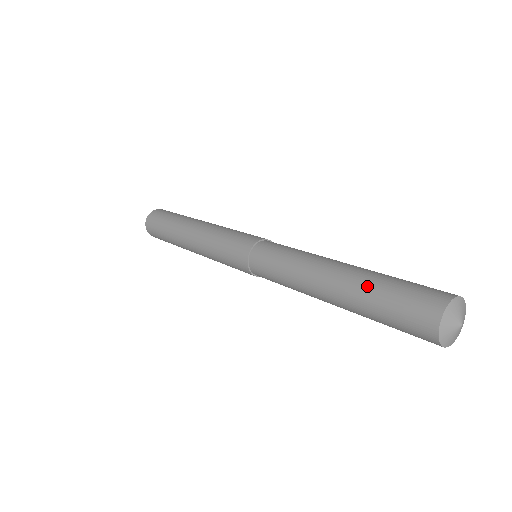
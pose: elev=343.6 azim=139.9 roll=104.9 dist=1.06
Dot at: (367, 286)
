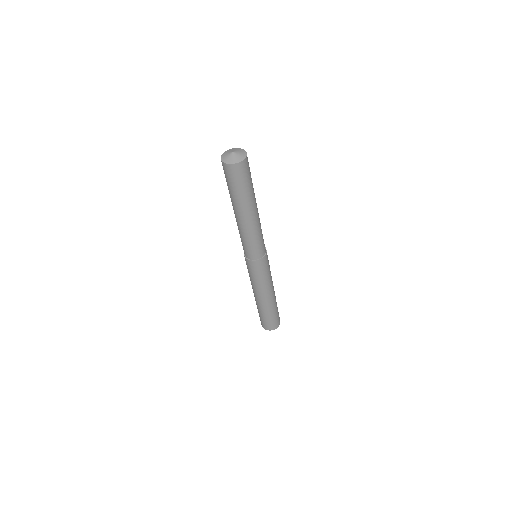
Dot at: occluded
